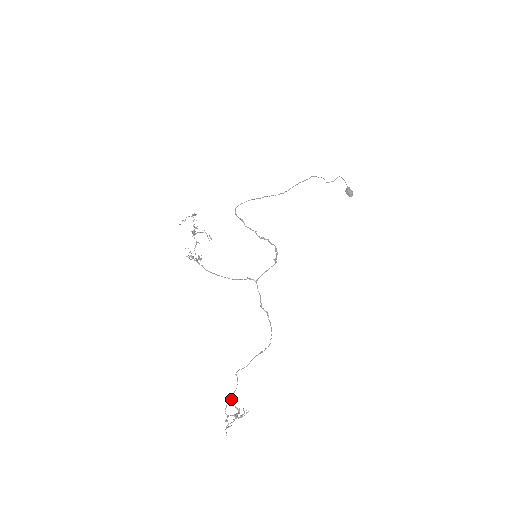
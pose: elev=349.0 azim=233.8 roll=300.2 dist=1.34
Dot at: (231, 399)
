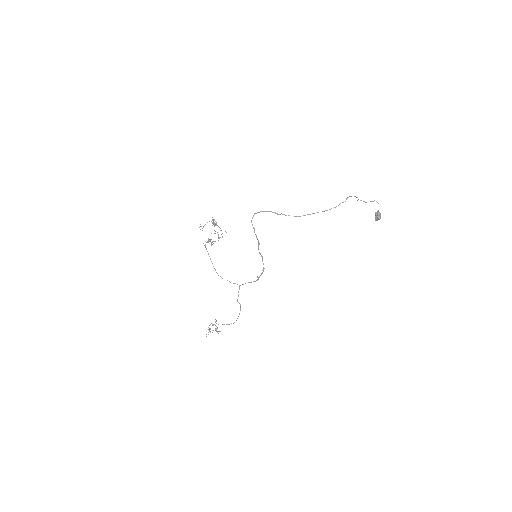
Dot at: occluded
